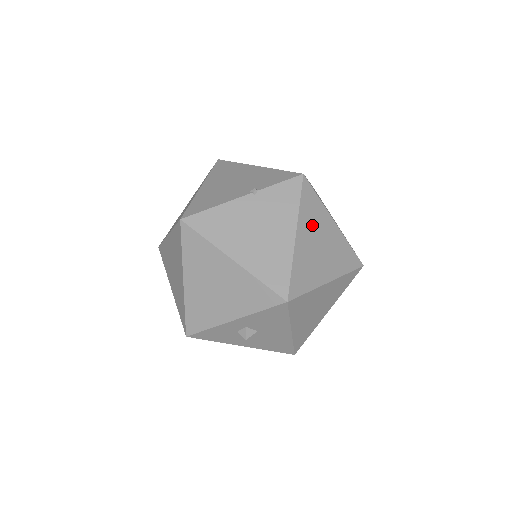
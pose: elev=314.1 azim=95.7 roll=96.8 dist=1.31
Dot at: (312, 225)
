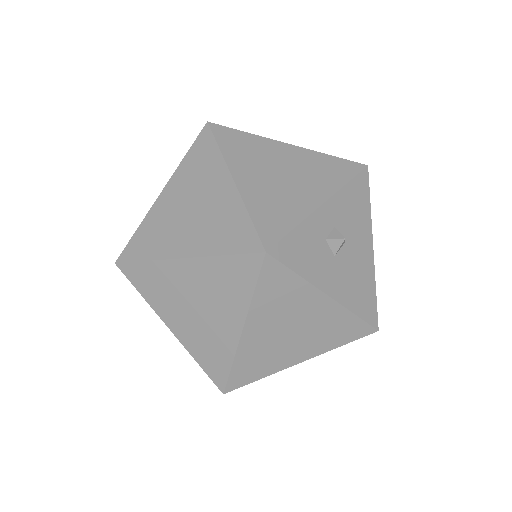
Dot at: occluded
